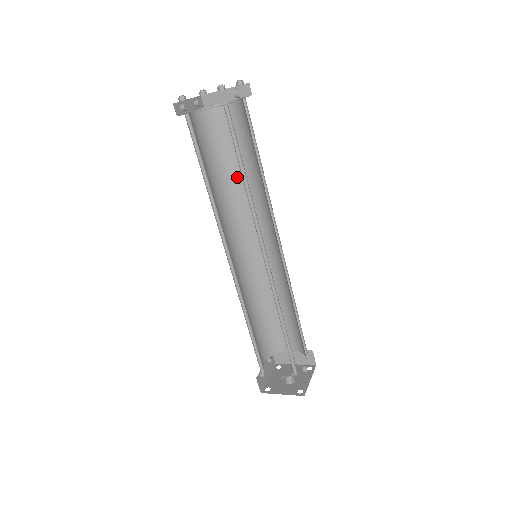
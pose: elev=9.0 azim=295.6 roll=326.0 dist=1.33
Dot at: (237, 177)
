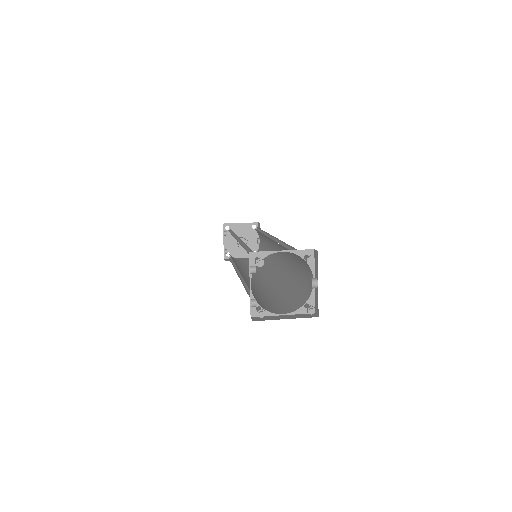
Dot at: occluded
